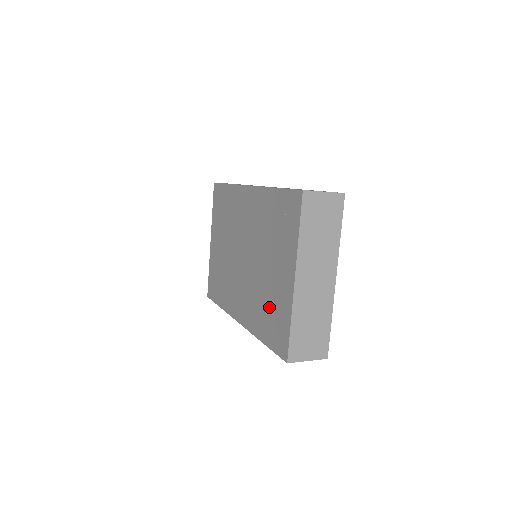
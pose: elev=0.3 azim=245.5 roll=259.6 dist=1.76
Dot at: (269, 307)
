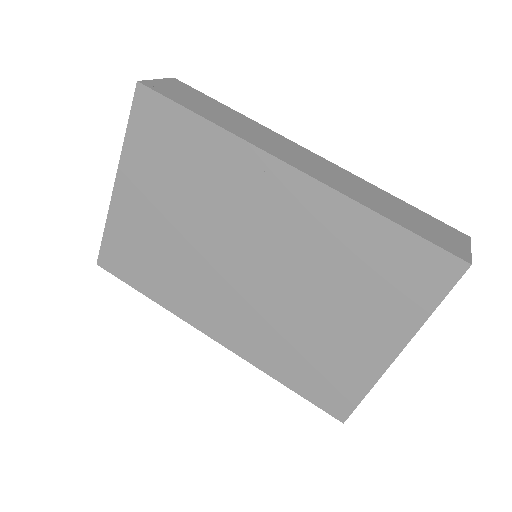
Dot at: (315, 357)
